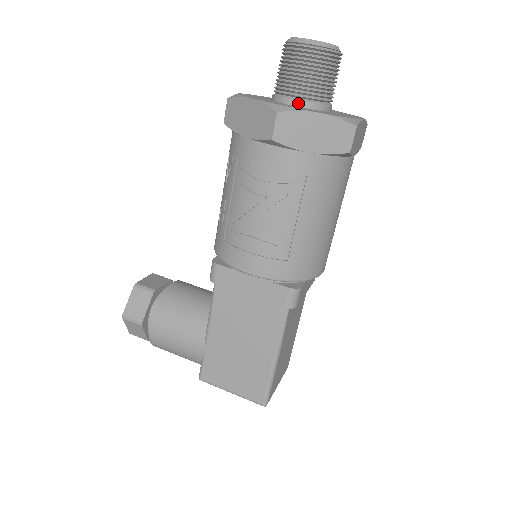
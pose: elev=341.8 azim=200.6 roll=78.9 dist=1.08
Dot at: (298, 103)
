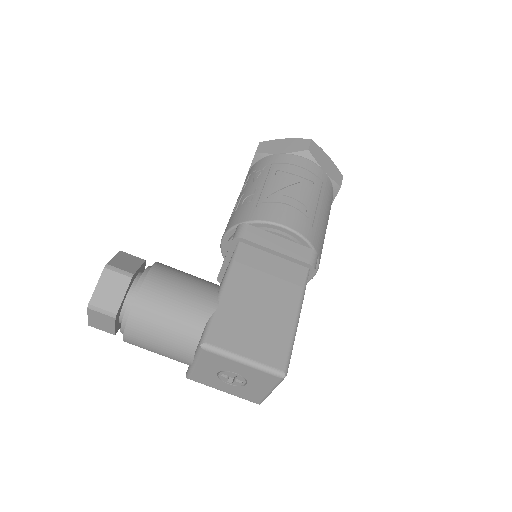
Dot at: occluded
